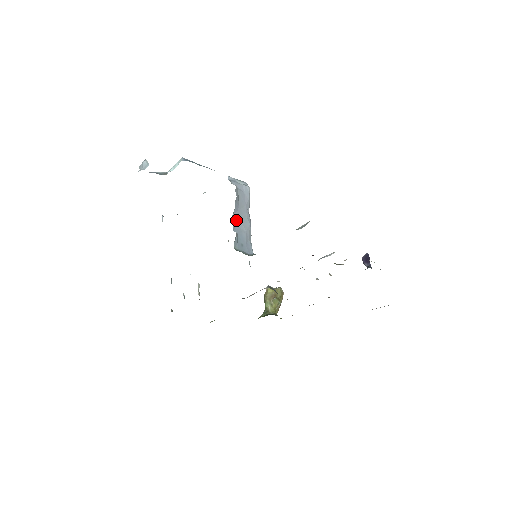
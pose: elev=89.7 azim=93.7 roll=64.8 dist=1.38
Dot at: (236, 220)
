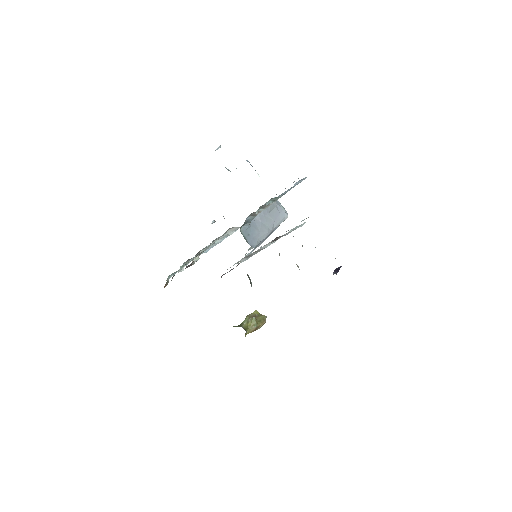
Dot at: (258, 219)
